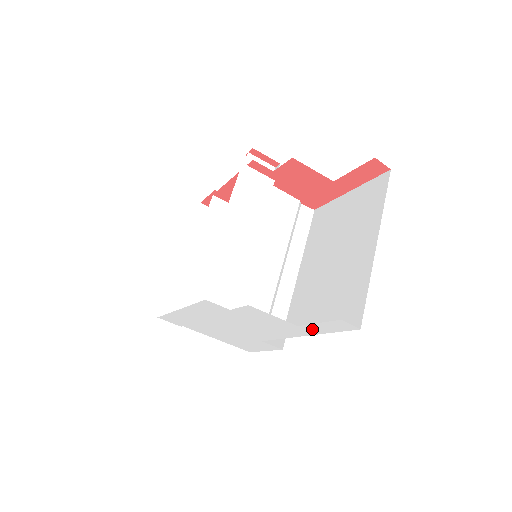
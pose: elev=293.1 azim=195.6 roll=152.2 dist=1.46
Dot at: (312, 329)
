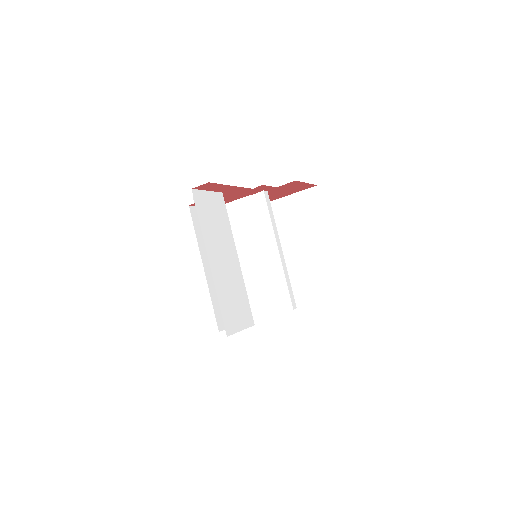
Dot at: occluded
